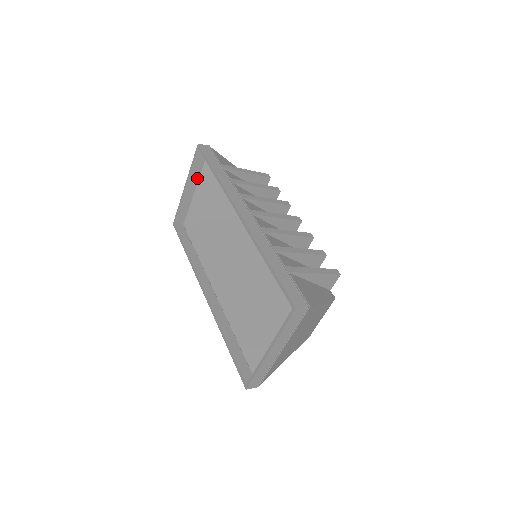
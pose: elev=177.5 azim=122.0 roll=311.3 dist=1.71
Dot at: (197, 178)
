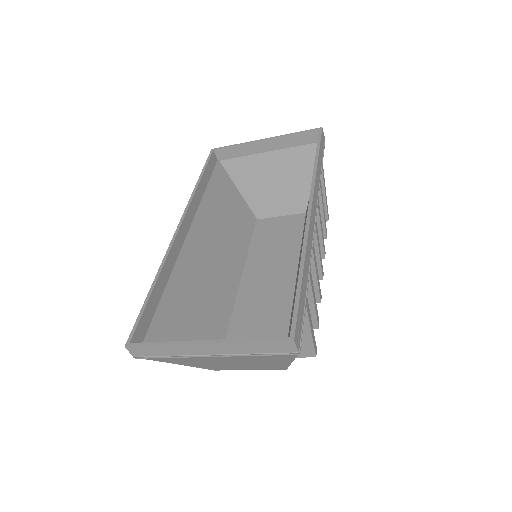
Dot at: (281, 147)
